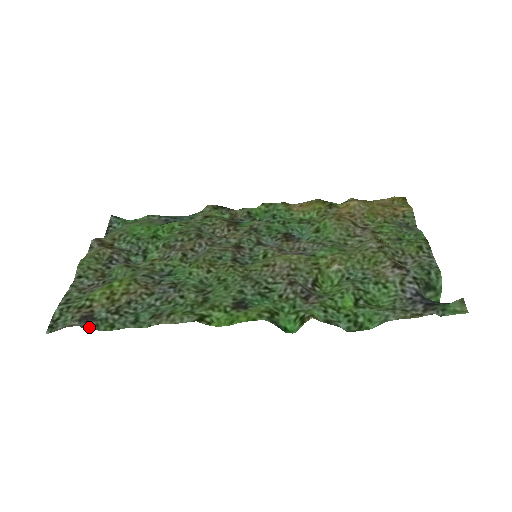
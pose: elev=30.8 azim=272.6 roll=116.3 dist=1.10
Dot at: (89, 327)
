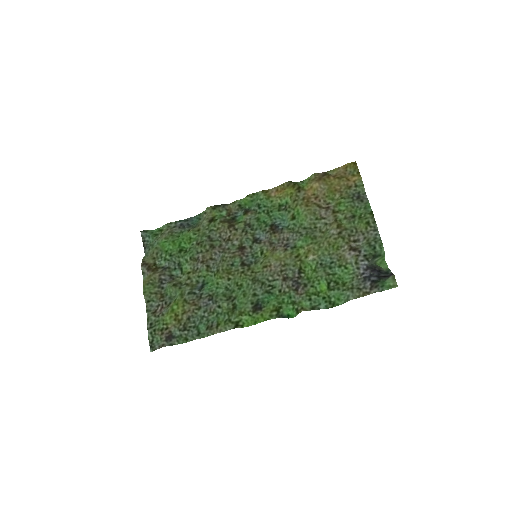
Dot at: (174, 344)
